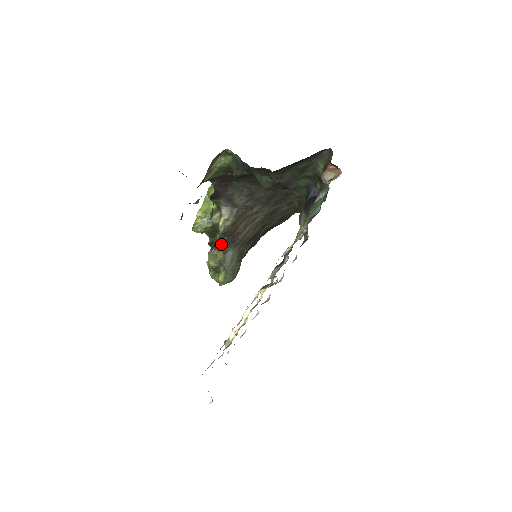
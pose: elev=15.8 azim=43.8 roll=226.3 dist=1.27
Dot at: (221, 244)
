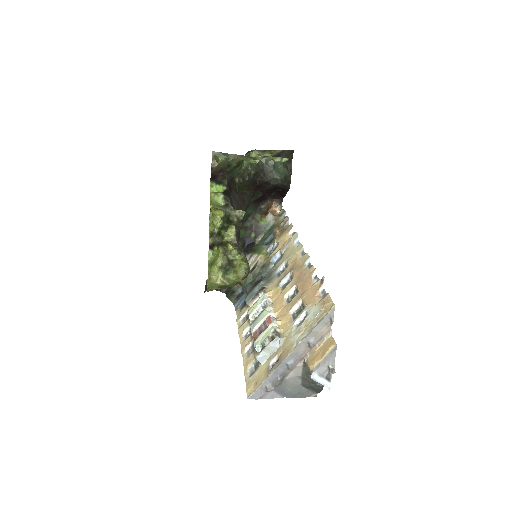
Dot at: (227, 241)
